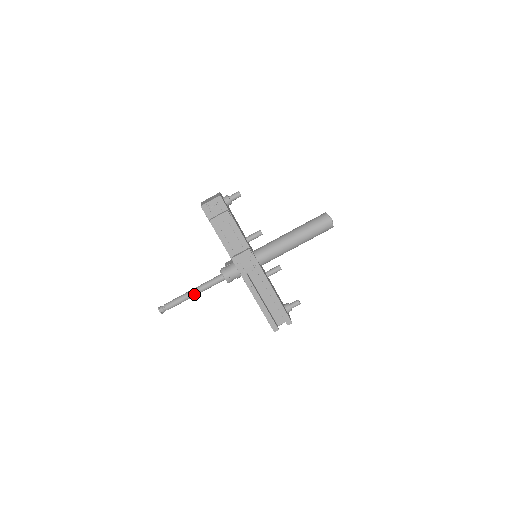
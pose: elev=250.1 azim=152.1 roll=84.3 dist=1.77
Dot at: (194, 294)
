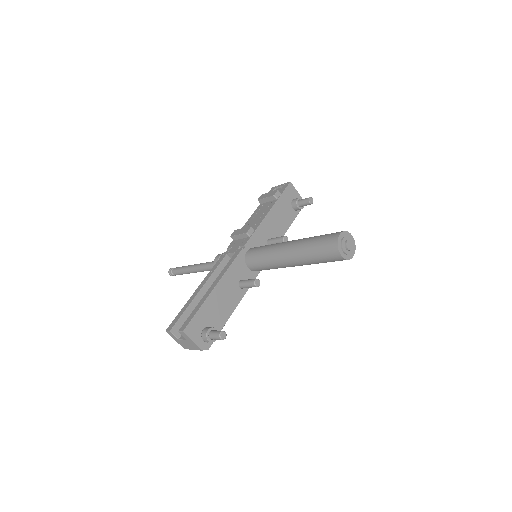
Dot at: (194, 266)
